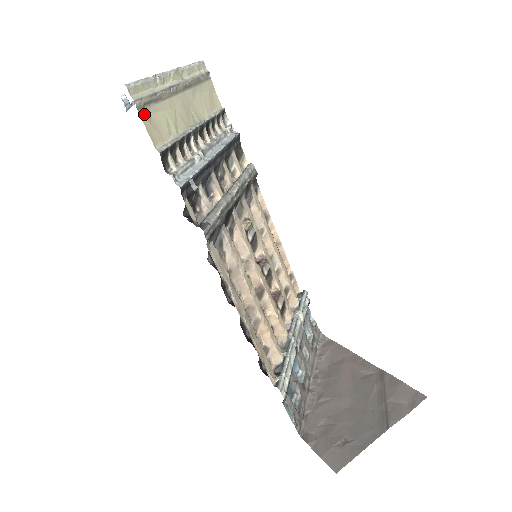
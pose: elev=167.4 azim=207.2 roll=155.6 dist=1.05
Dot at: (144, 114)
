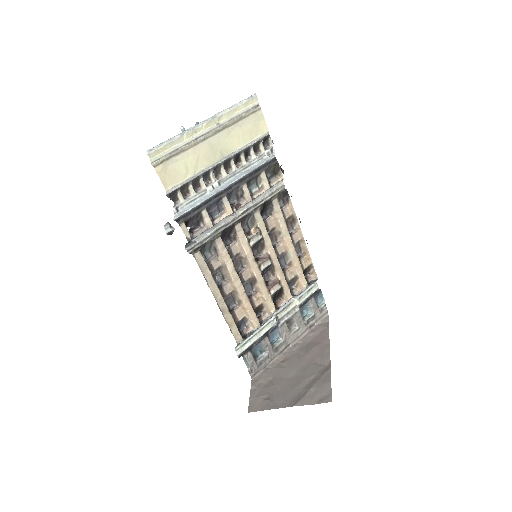
Dot at: (160, 169)
